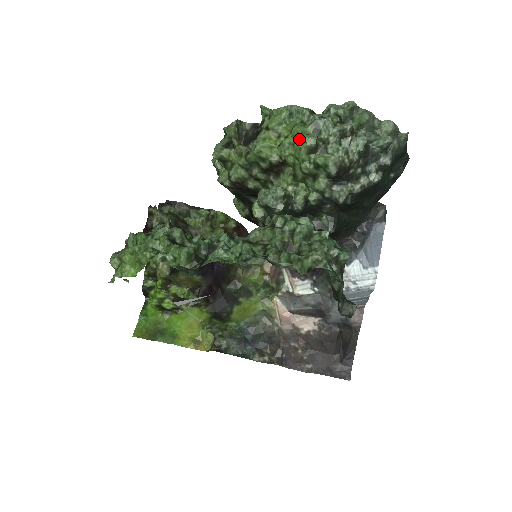
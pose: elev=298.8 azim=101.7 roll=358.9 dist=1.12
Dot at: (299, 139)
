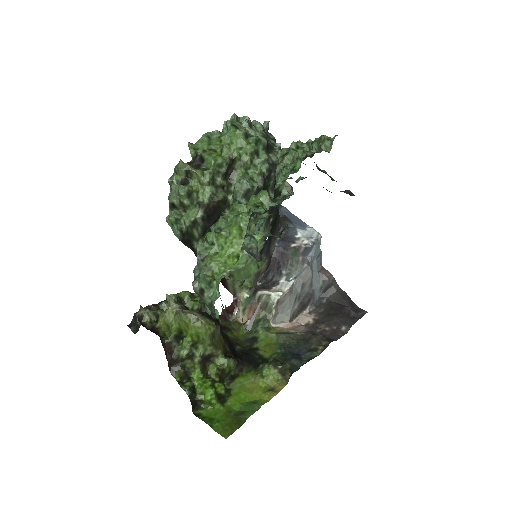
Dot at: (233, 137)
